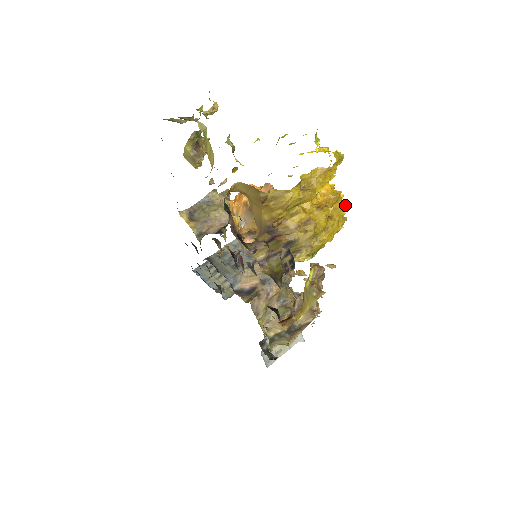
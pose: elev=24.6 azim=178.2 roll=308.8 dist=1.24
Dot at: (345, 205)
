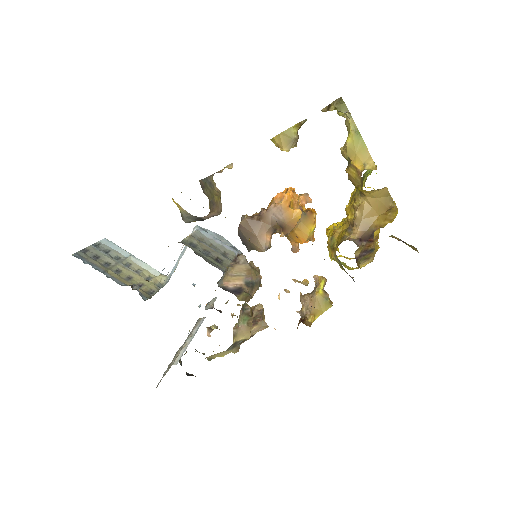
Dot at: occluded
